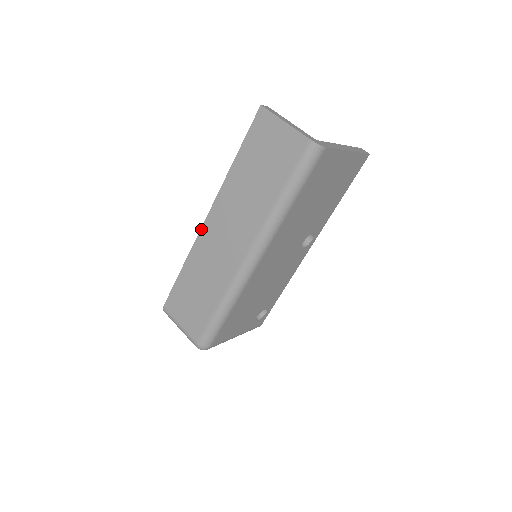
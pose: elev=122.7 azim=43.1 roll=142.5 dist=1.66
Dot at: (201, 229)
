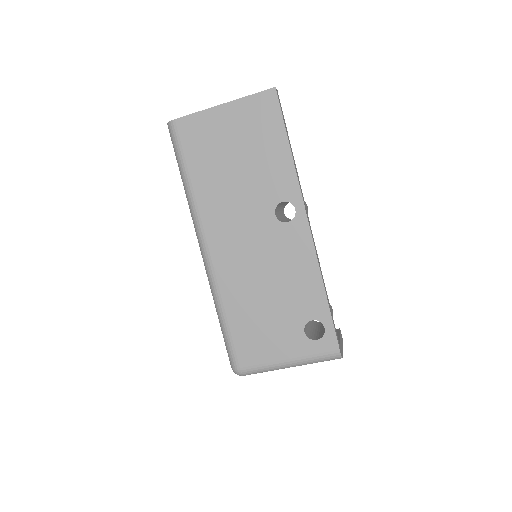
Dot at: occluded
